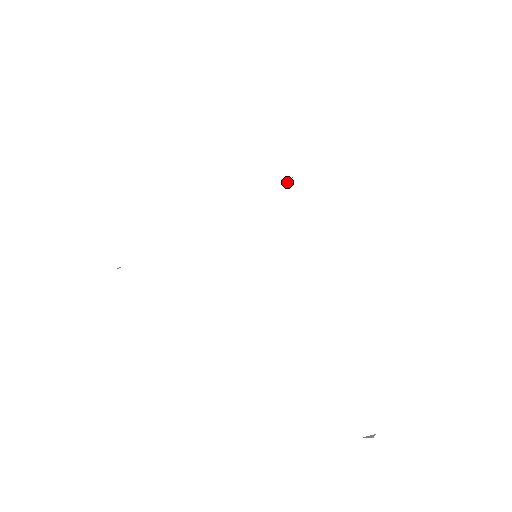
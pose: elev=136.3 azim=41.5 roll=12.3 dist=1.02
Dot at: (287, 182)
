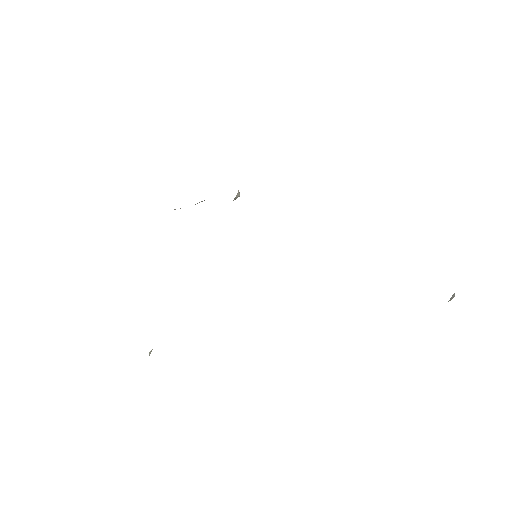
Dot at: (237, 197)
